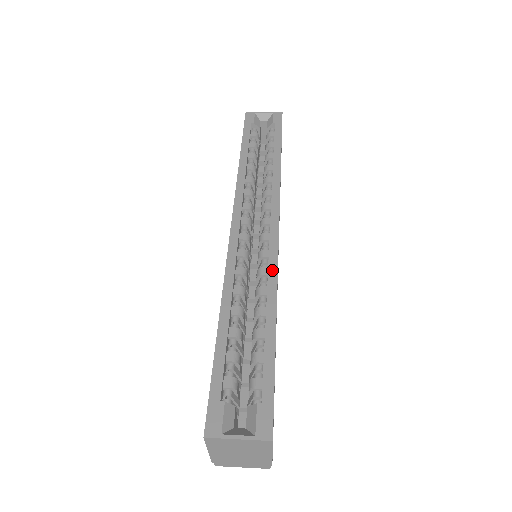
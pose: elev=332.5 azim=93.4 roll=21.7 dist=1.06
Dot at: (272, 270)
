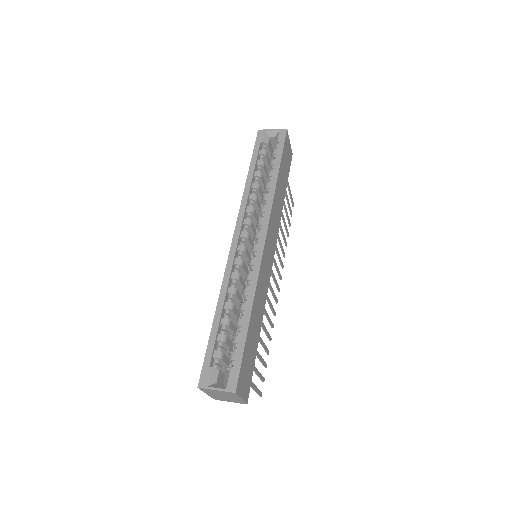
Dot at: (254, 277)
